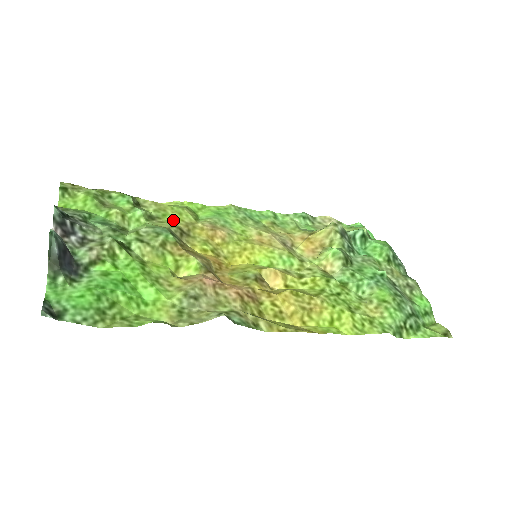
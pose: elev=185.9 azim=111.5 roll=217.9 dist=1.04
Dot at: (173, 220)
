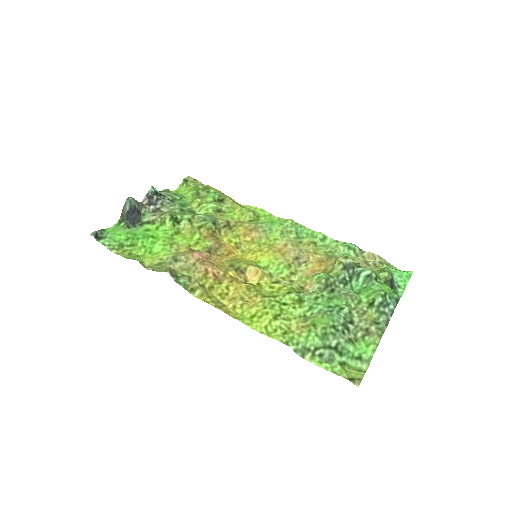
Dot at: (232, 216)
